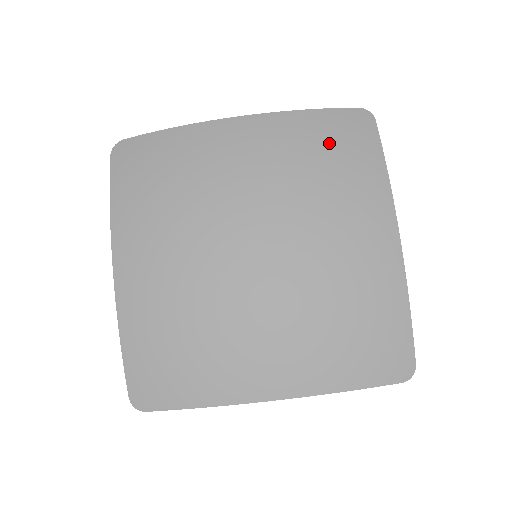
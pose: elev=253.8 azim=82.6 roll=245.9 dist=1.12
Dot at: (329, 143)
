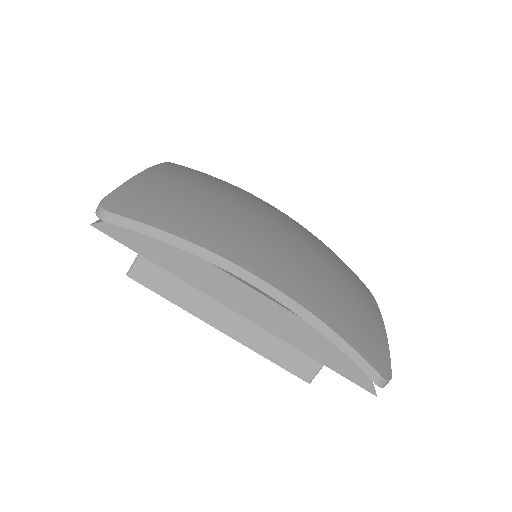
Dot at: occluded
